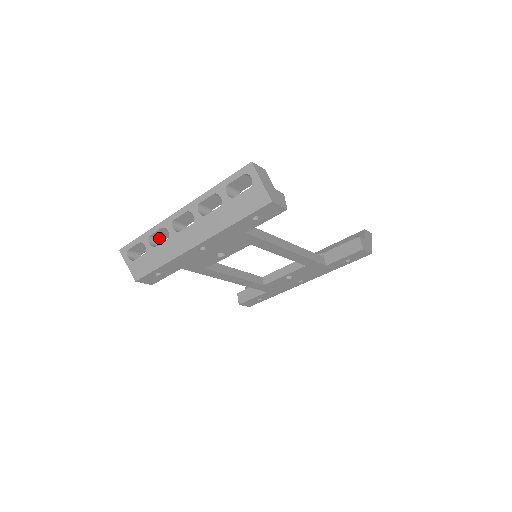
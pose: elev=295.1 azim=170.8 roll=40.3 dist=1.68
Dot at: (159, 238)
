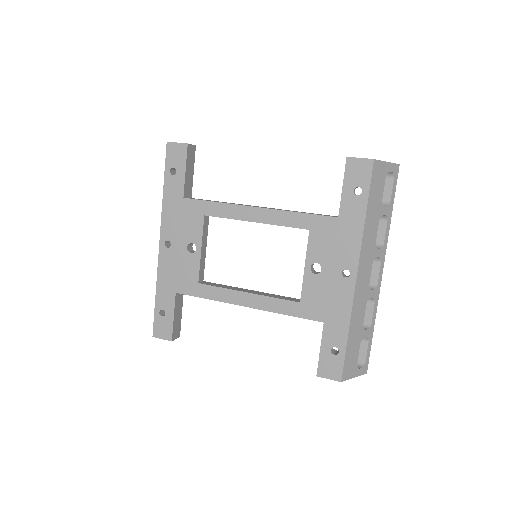
Dot at: occluded
